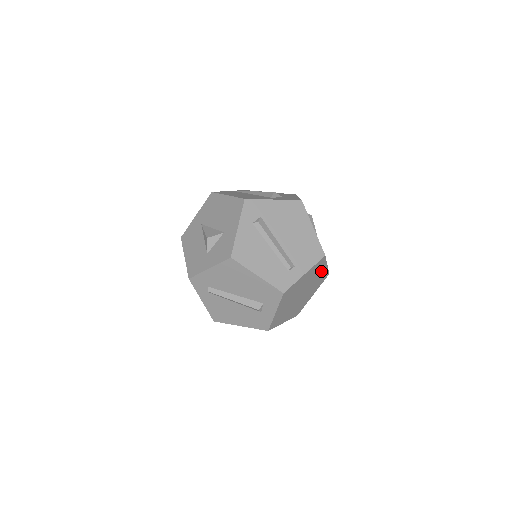
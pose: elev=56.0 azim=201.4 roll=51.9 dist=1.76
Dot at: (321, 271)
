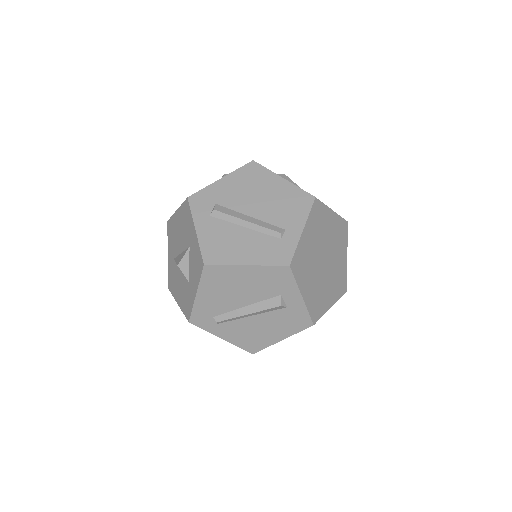
Dot at: (329, 221)
